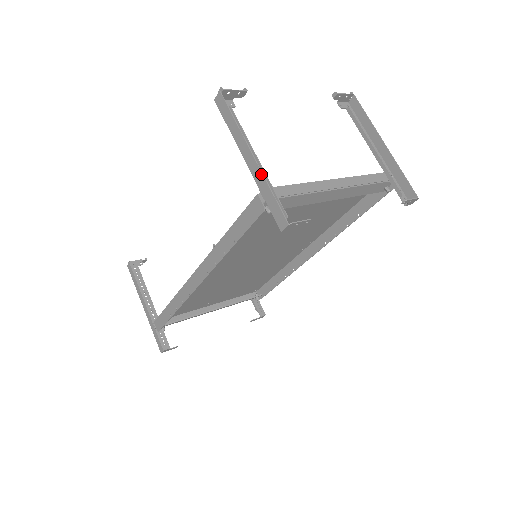
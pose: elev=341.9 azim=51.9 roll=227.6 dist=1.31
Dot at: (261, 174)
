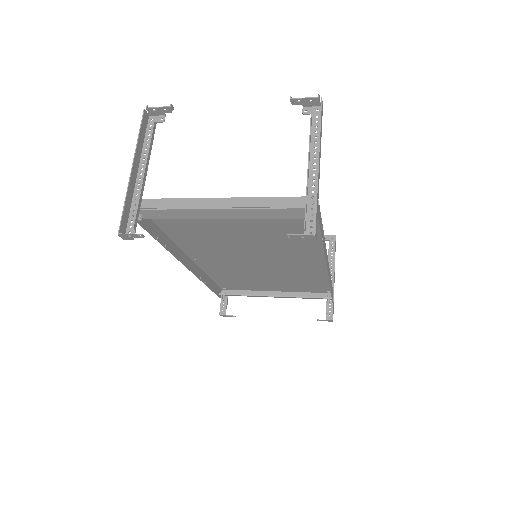
Dot at: (128, 187)
